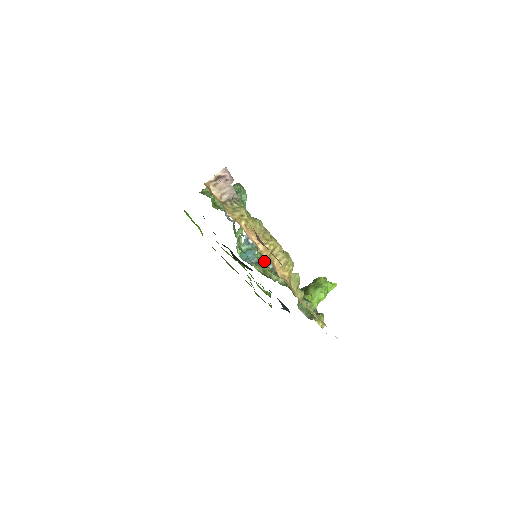
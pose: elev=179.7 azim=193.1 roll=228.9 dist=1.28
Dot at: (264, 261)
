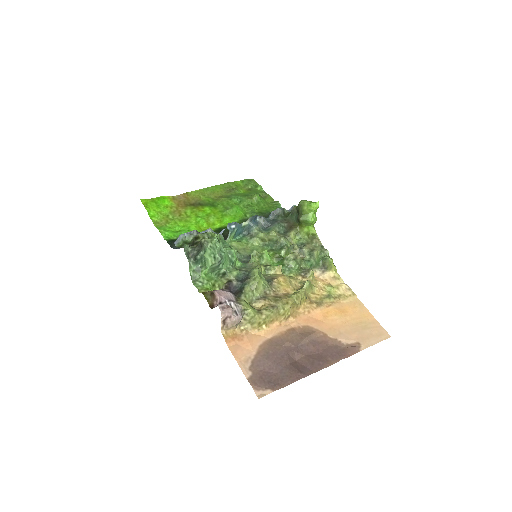
Dot at: (266, 259)
